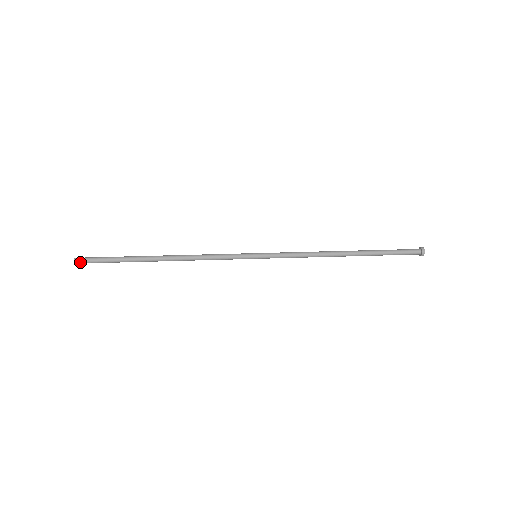
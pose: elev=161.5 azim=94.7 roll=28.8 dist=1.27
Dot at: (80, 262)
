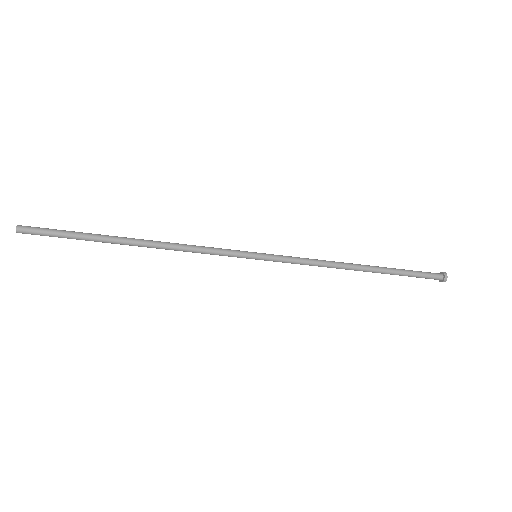
Dot at: (25, 229)
